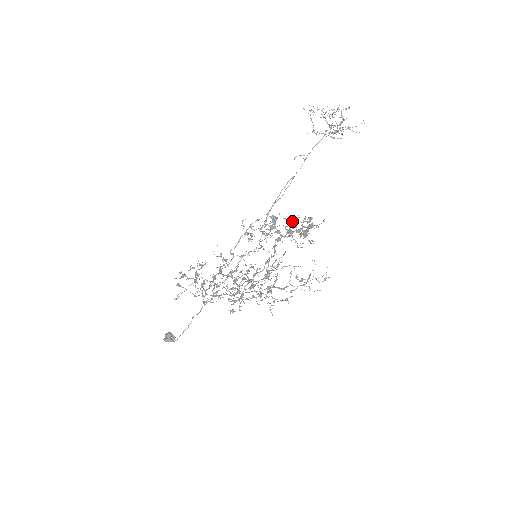
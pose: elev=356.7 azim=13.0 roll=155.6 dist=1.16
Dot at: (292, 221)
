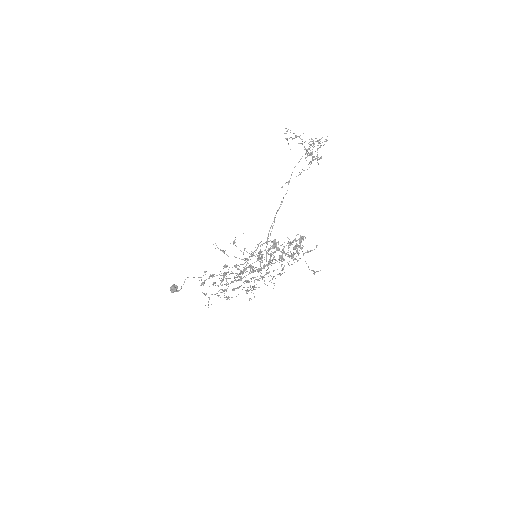
Dot at: (290, 244)
